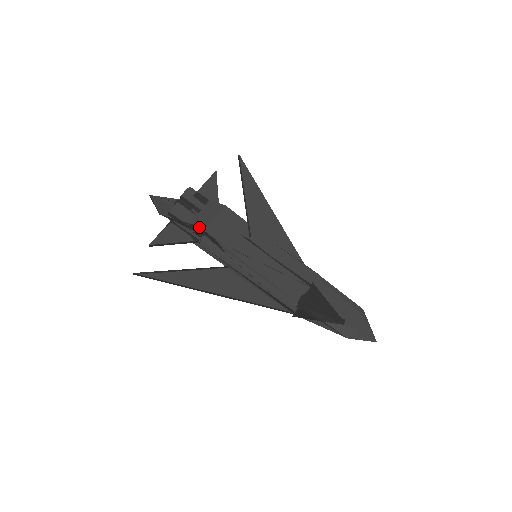
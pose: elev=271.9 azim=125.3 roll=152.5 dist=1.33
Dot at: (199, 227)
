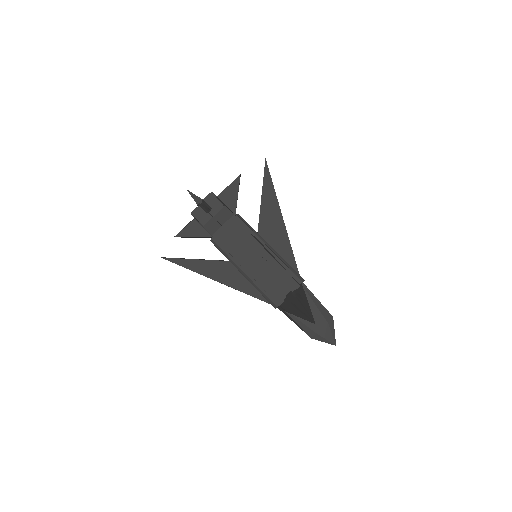
Dot at: (210, 230)
